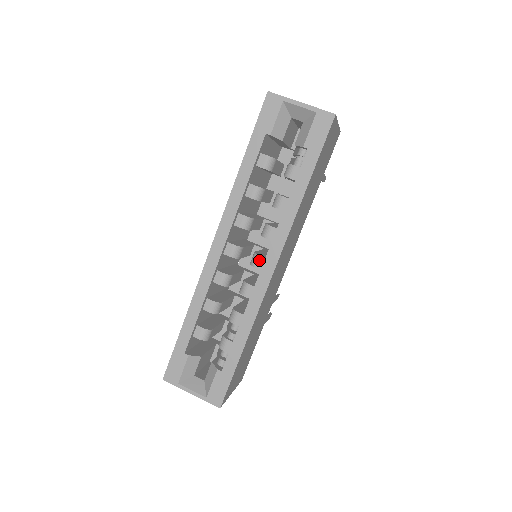
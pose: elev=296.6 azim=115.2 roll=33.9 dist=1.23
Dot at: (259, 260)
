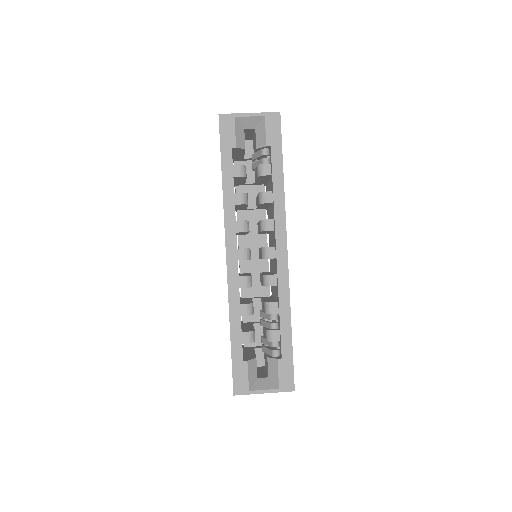
Dot at: (270, 251)
